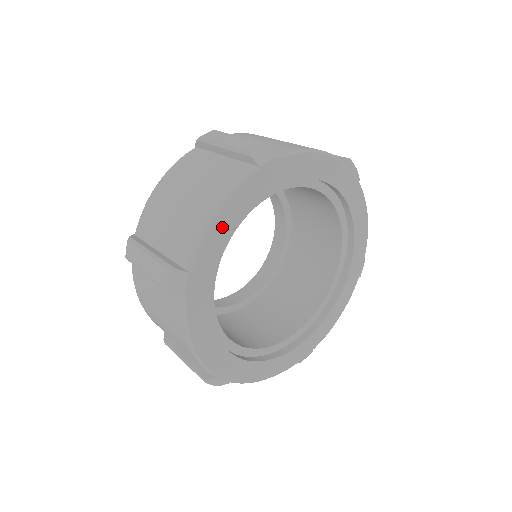
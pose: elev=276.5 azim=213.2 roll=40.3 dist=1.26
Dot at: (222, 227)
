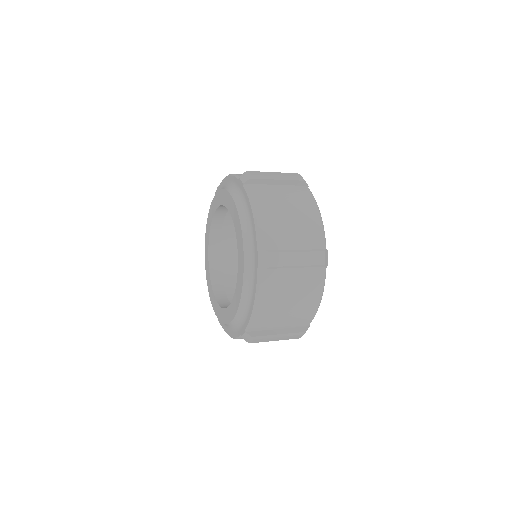
Dot at: occluded
